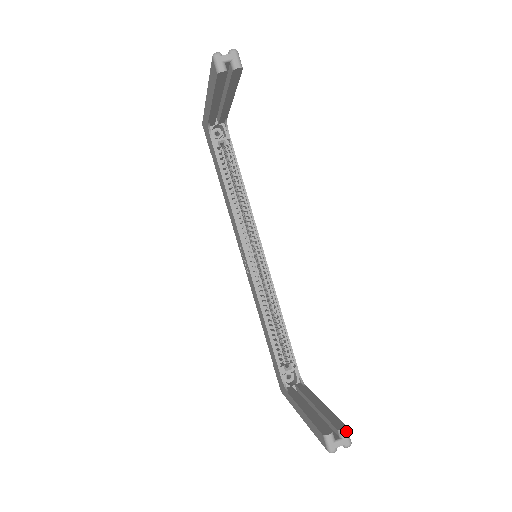
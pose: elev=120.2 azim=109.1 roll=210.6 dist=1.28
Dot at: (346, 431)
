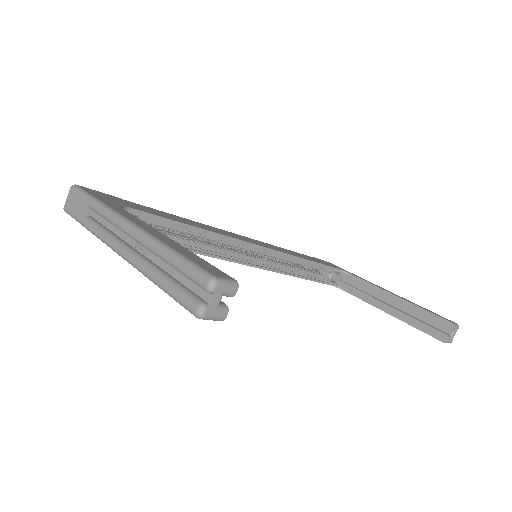
Dot at: (455, 327)
